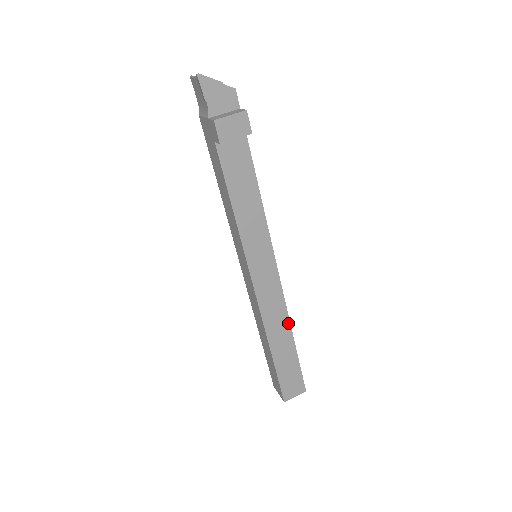
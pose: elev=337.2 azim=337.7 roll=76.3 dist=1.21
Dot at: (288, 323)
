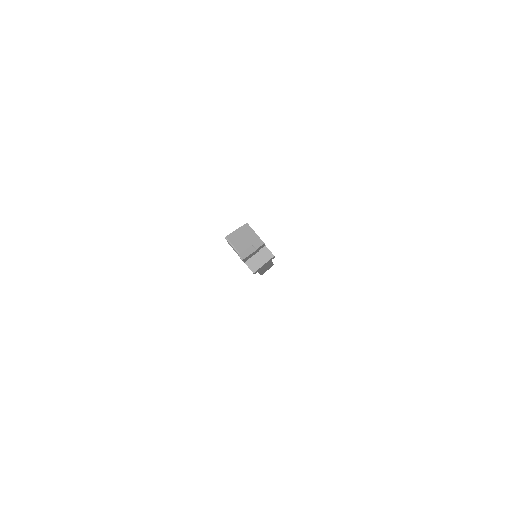
Dot at: occluded
